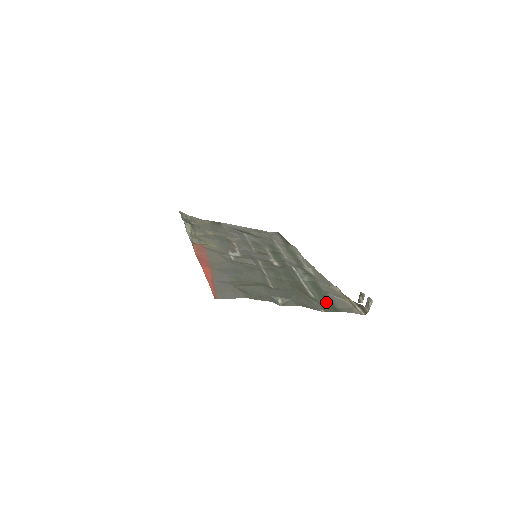
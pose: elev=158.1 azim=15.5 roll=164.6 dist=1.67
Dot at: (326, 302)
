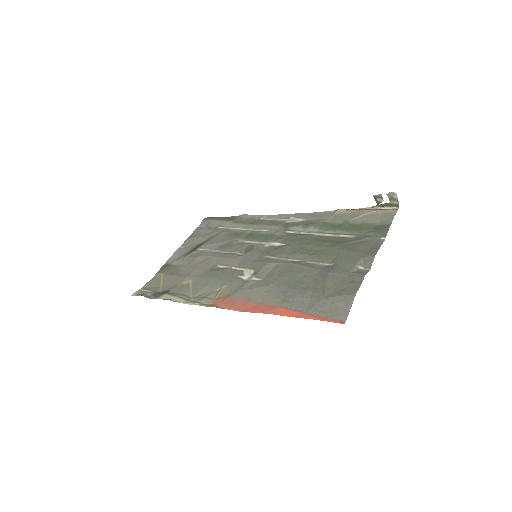
Dot at: (366, 229)
